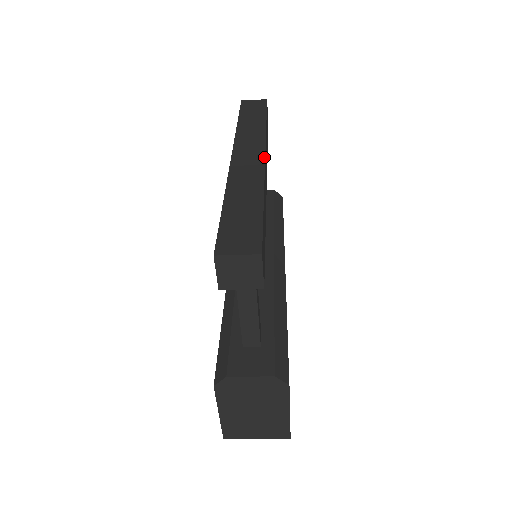
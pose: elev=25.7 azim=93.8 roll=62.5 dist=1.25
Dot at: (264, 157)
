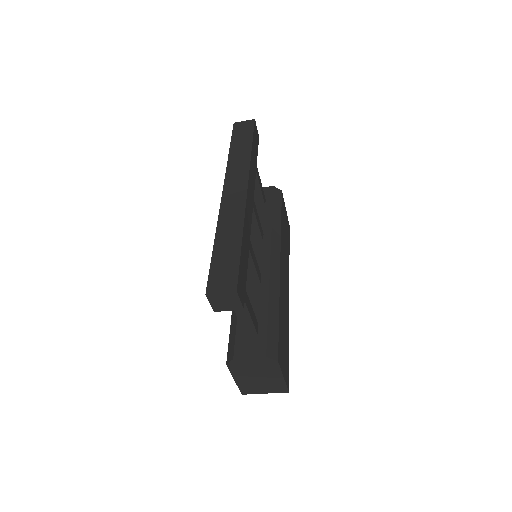
Dot at: (246, 193)
